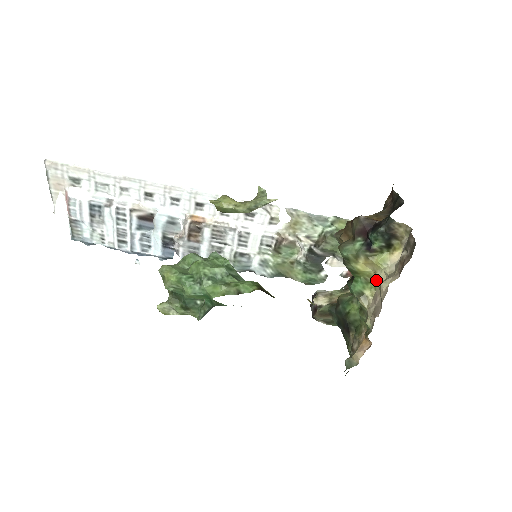
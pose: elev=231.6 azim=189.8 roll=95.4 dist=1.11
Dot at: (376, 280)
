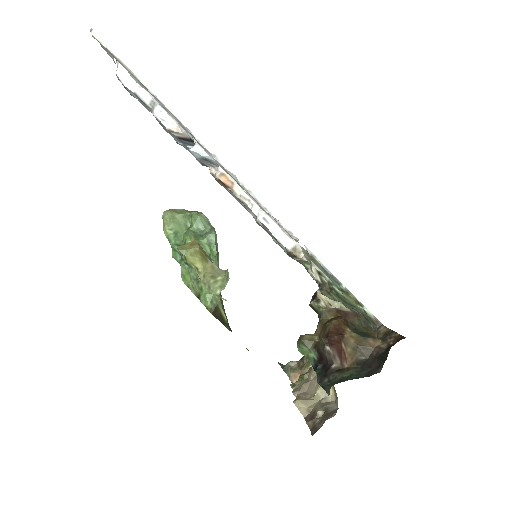
Dot at: occluded
